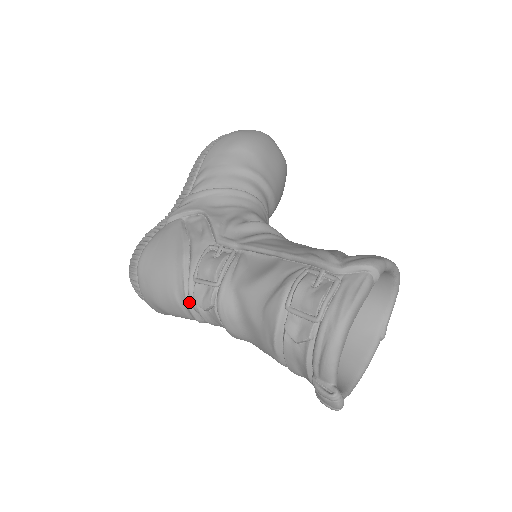
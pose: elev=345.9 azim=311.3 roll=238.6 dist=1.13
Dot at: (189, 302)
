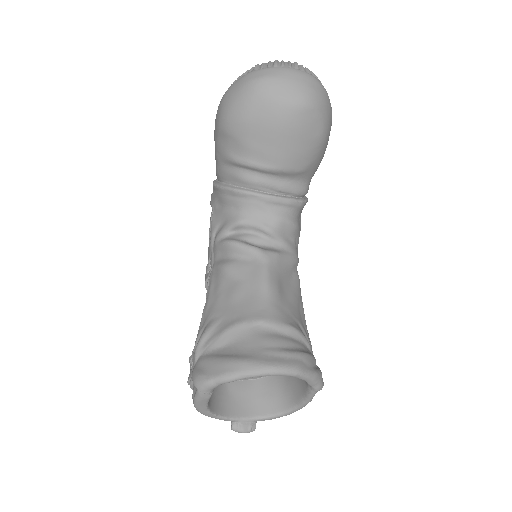
Dot at: occluded
